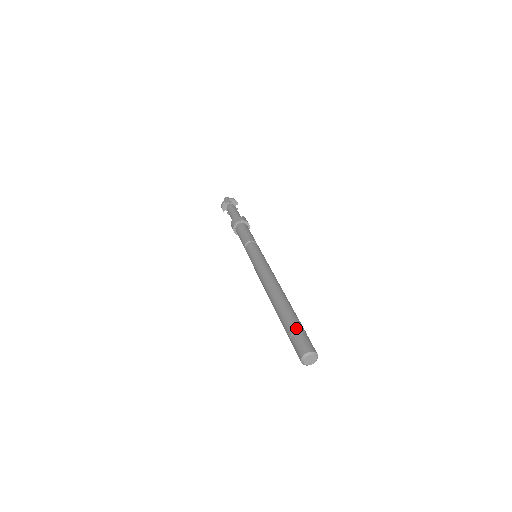
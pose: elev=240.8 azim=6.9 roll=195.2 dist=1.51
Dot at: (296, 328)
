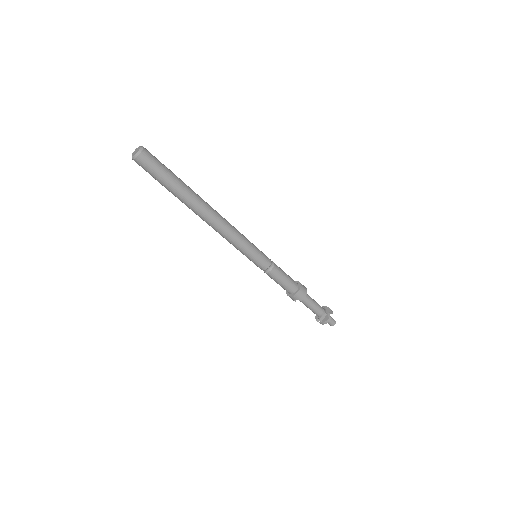
Dot at: occluded
